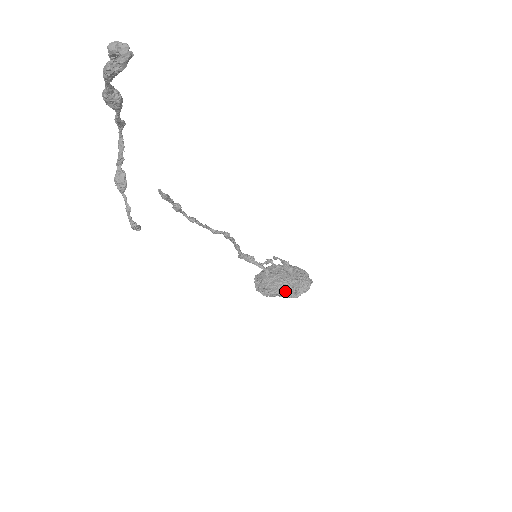
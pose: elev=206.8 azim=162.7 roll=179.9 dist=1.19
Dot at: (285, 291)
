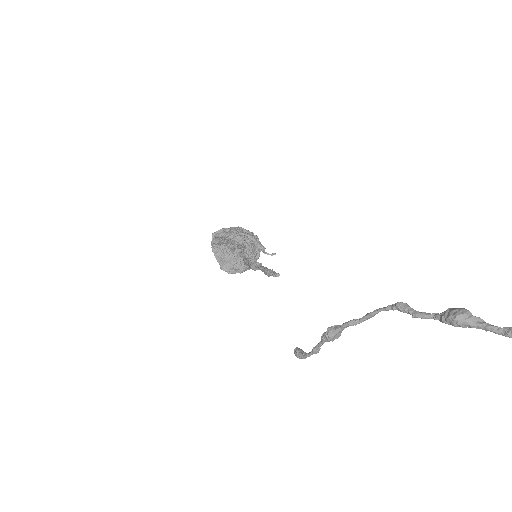
Dot at: occluded
